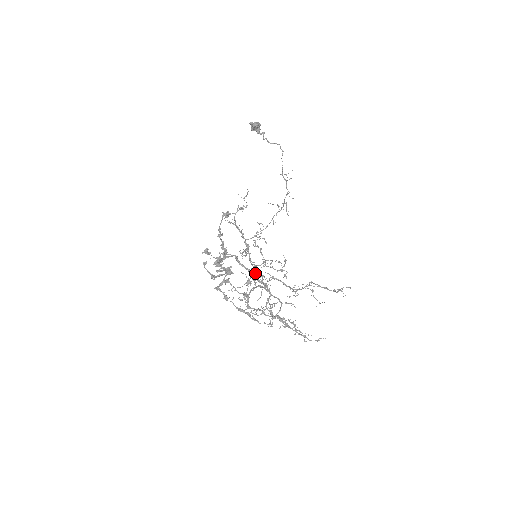
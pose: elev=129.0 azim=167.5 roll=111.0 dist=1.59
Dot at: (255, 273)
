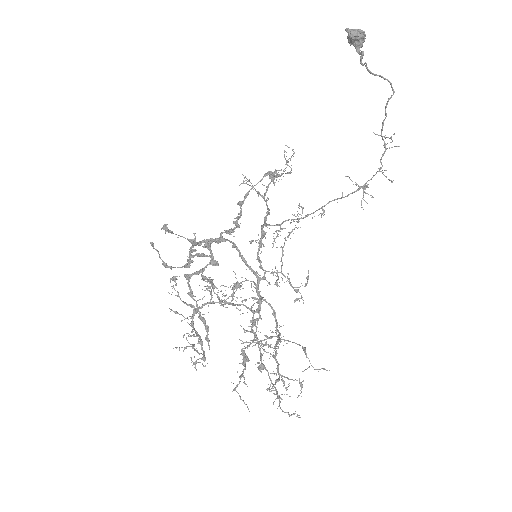
Dot at: (258, 276)
